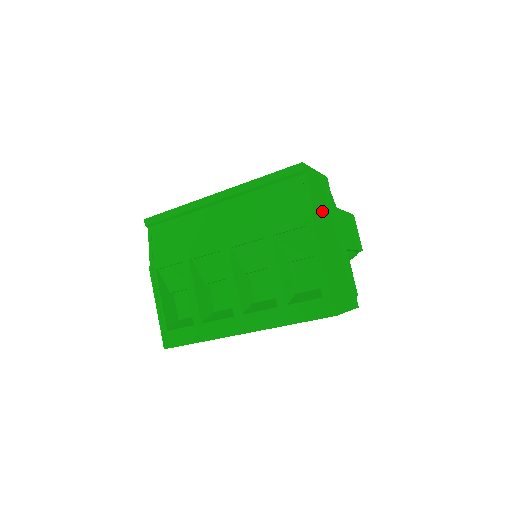
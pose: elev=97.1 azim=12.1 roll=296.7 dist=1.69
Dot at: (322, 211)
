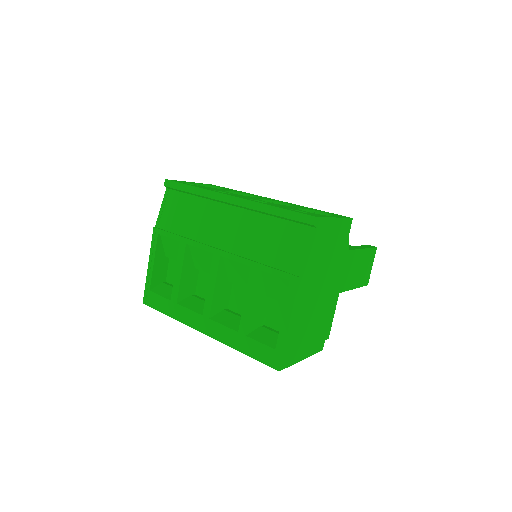
Dot at: (320, 264)
